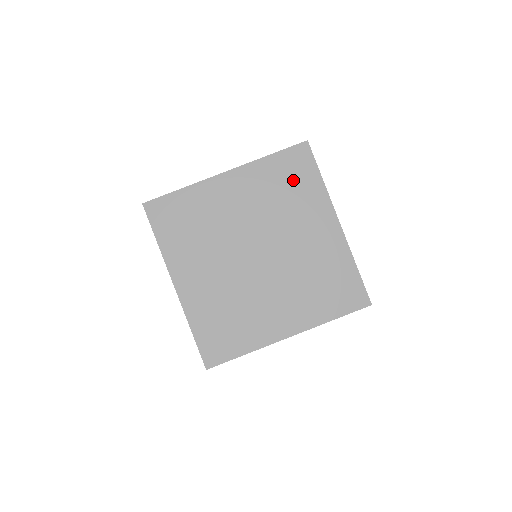
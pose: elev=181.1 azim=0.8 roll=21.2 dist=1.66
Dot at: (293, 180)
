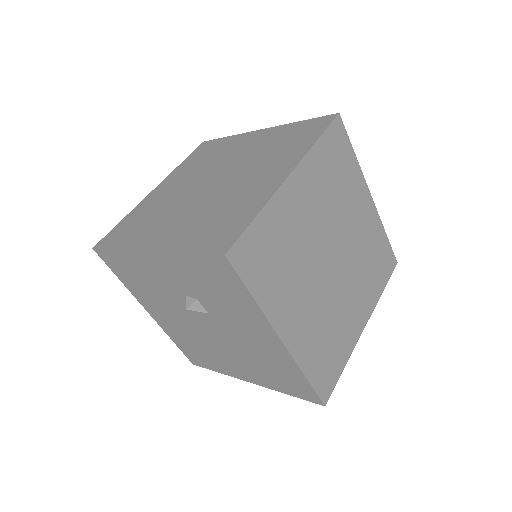
Dot at: (295, 138)
